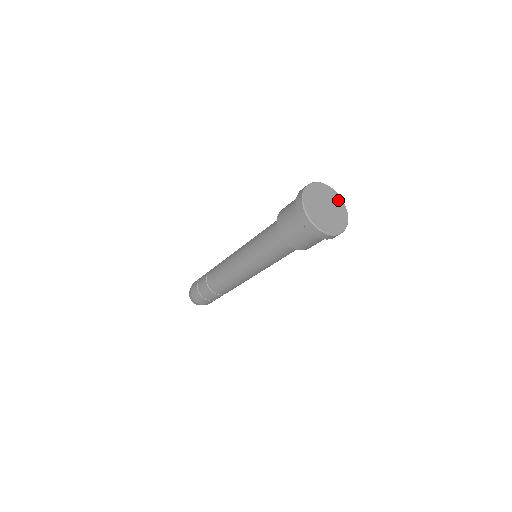
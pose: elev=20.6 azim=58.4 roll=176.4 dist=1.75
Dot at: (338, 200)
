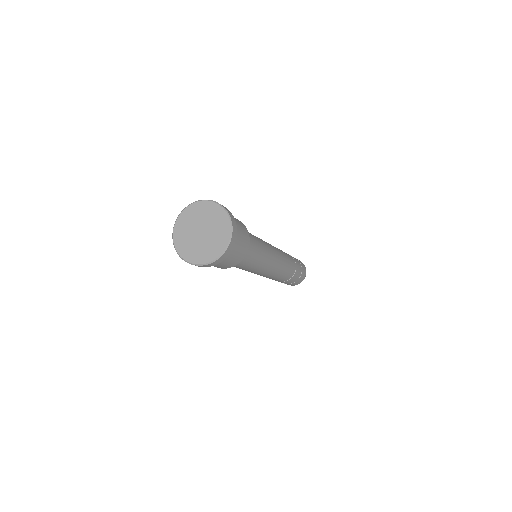
Dot at: (222, 218)
